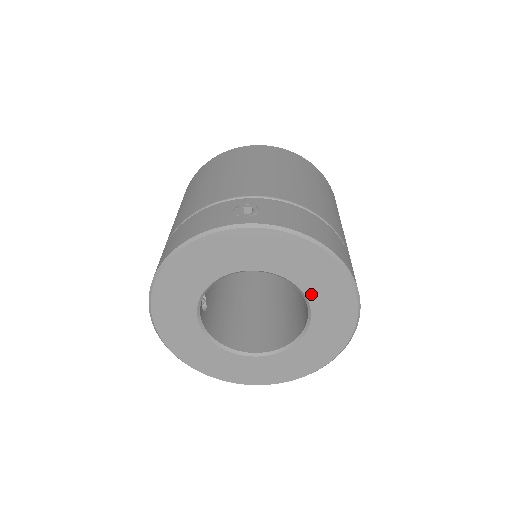
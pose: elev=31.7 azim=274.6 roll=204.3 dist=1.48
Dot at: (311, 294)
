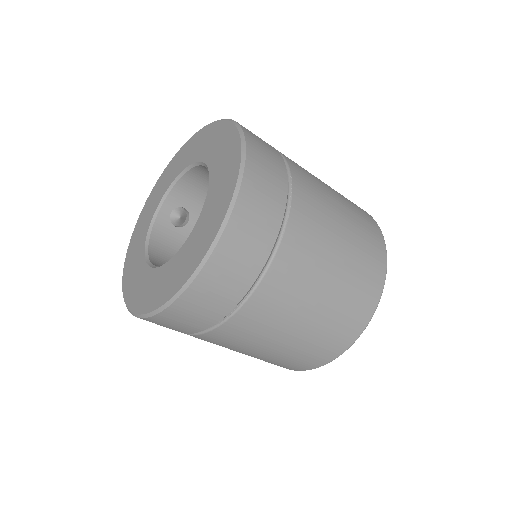
Dot at: (191, 161)
